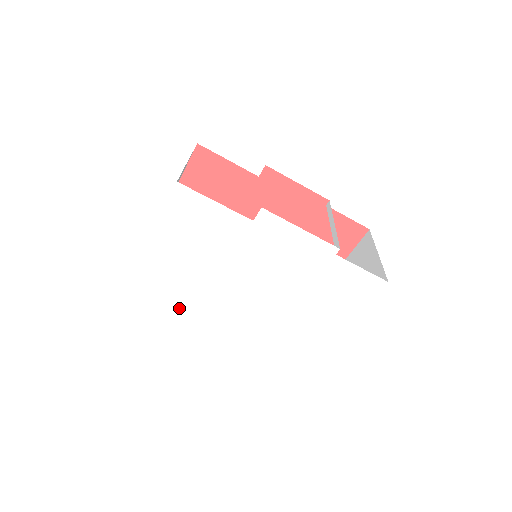
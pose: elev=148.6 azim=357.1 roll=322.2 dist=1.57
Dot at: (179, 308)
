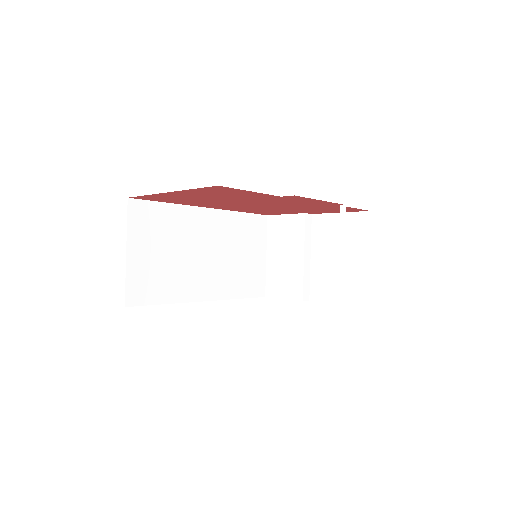
Dot at: occluded
